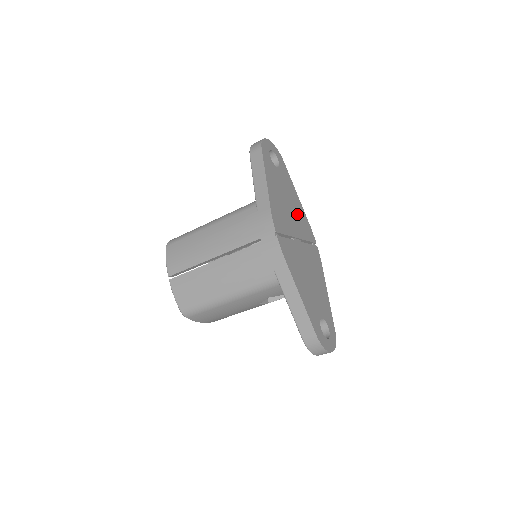
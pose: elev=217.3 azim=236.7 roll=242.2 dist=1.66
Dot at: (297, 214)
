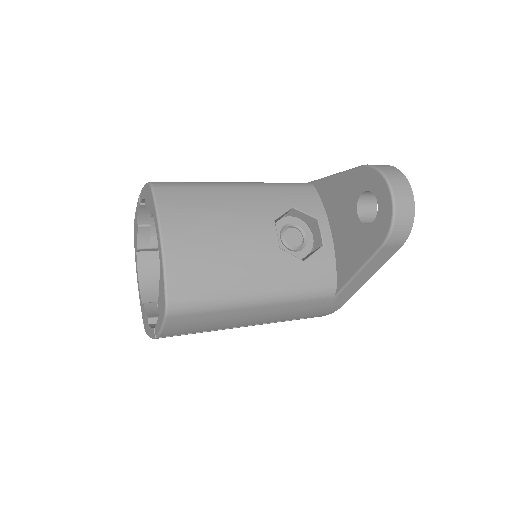
Dot at: occluded
